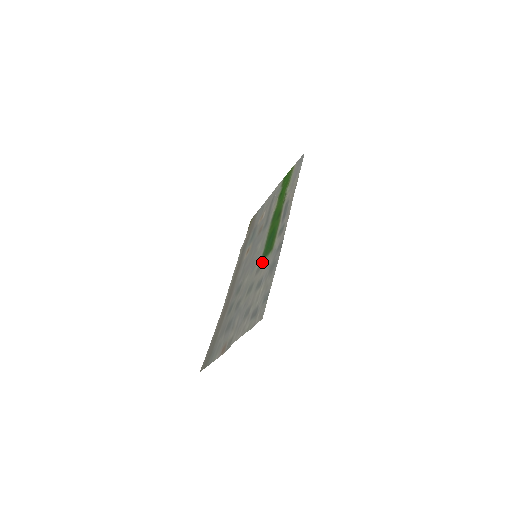
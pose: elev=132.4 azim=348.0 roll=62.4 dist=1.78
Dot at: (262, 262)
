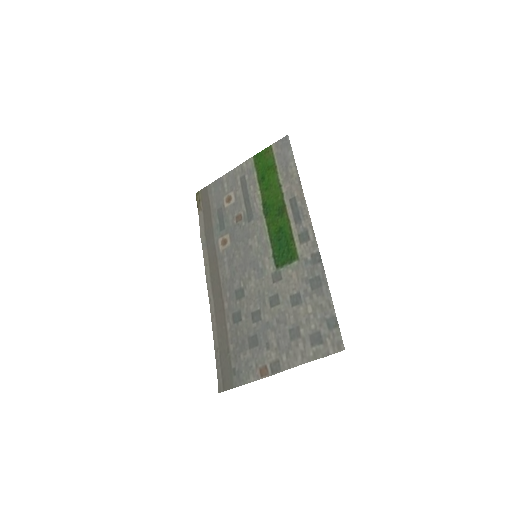
Dot at: (281, 269)
